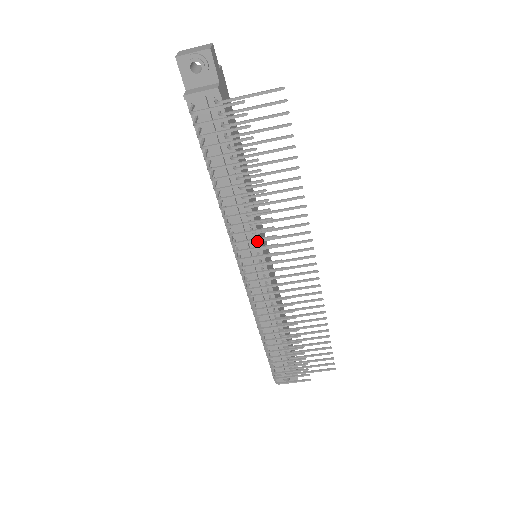
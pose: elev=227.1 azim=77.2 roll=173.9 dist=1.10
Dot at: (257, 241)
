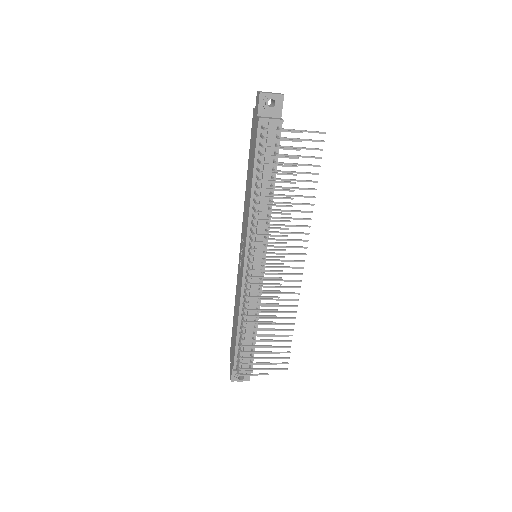
Dot at: (269, 239)
